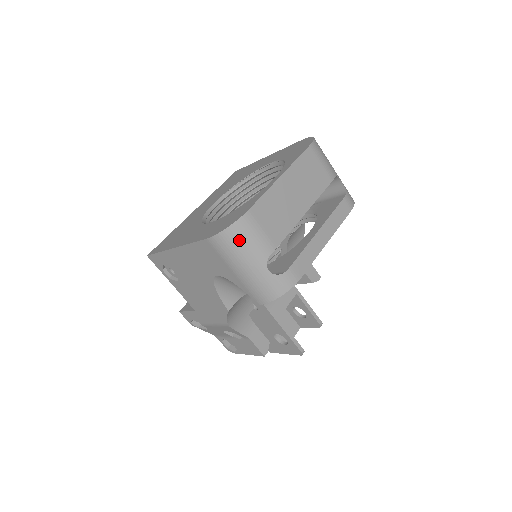
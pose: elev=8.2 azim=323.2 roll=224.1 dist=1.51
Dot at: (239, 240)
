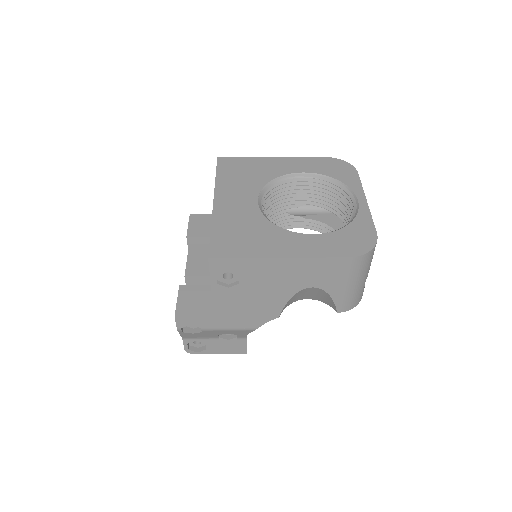
Dot at: (369, 260)
